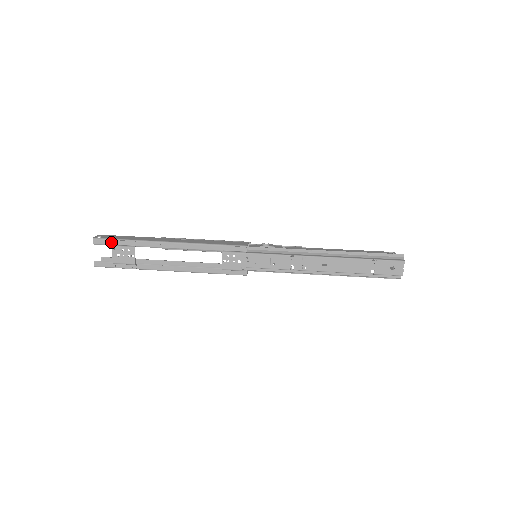
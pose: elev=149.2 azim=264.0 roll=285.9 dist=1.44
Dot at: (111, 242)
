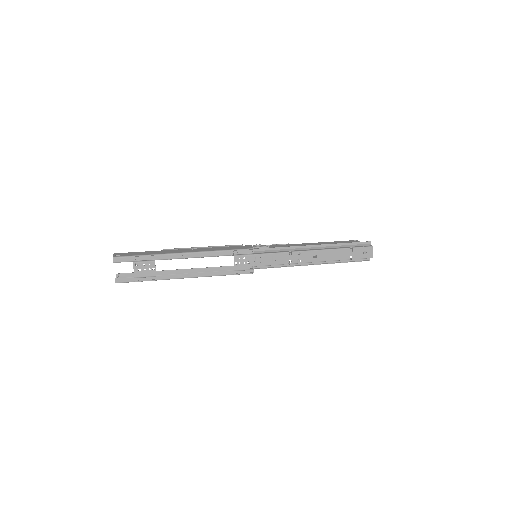
Dot at: (131, 259)
